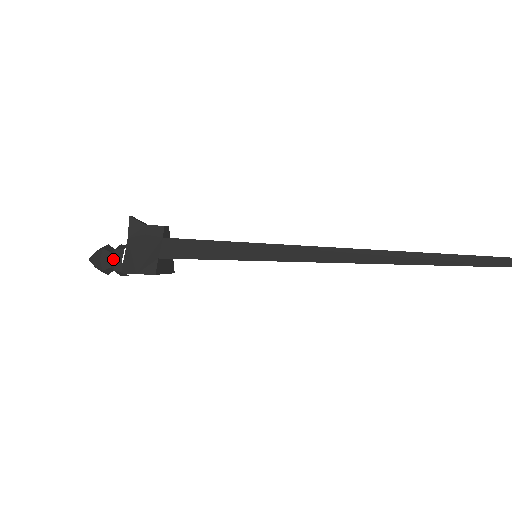
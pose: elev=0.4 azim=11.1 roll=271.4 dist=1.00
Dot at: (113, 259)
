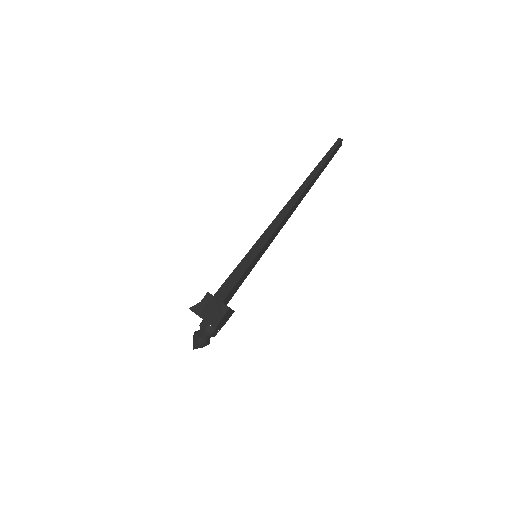
Dot at: (205, 329)
